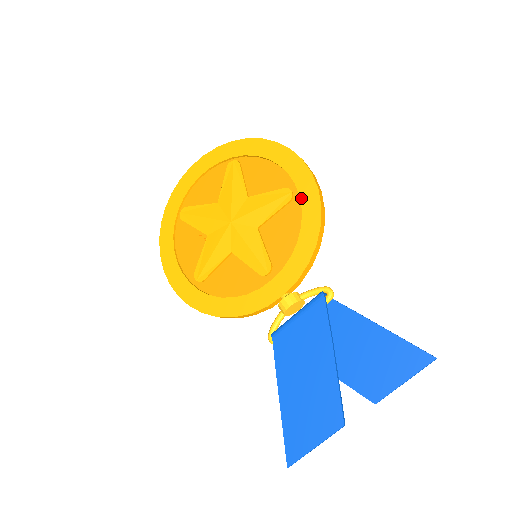
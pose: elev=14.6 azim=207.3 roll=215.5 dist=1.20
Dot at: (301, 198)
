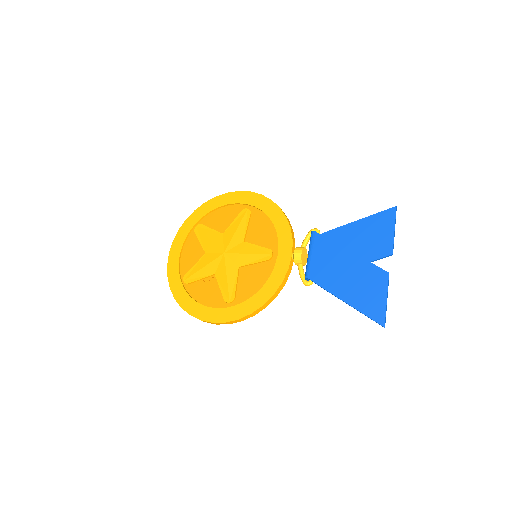
Dot at: (256, 206)
